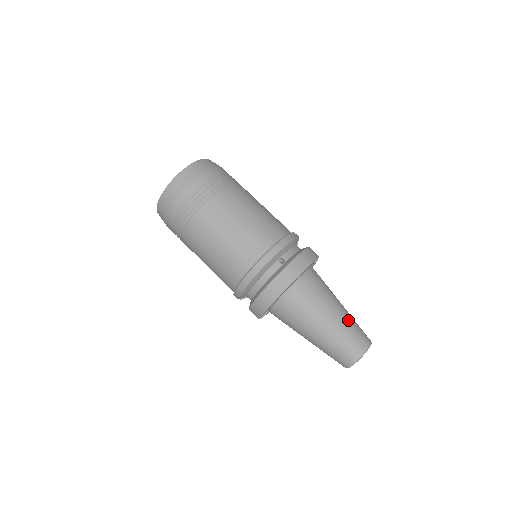
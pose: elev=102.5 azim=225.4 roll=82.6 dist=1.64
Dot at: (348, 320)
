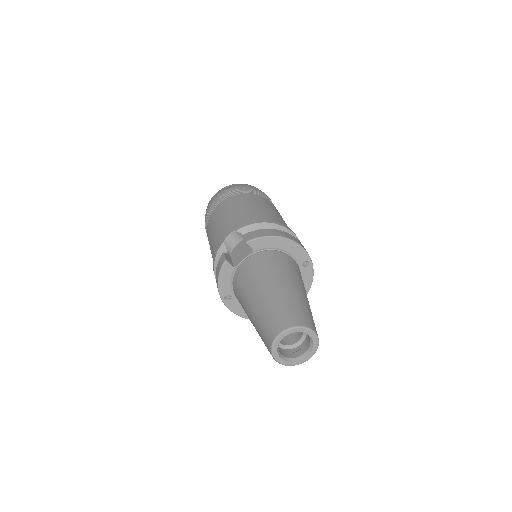
Dot at: occluded
